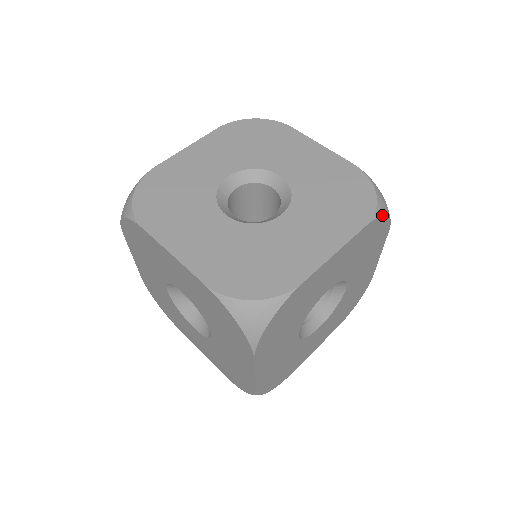
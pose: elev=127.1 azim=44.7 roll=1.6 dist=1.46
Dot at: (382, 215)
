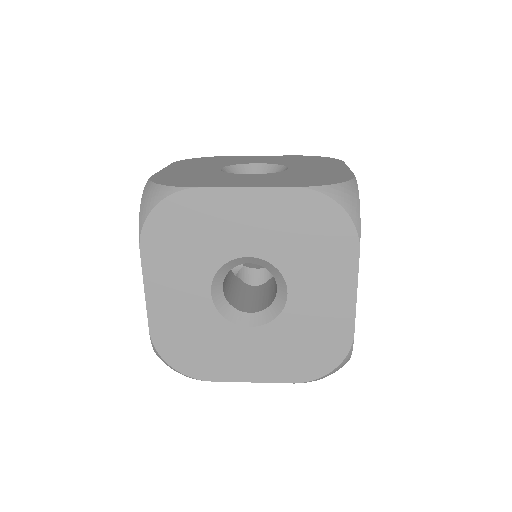
Dot at: occluded
